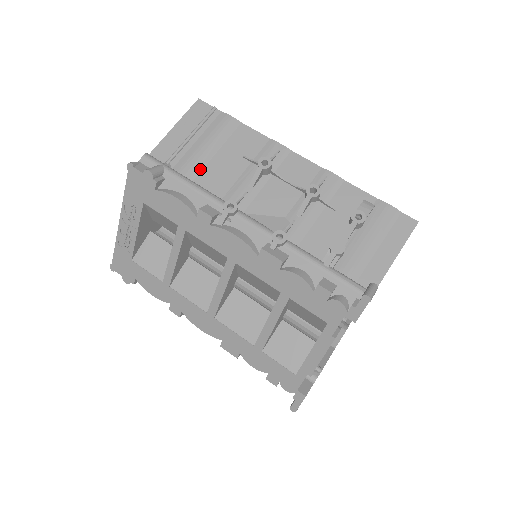
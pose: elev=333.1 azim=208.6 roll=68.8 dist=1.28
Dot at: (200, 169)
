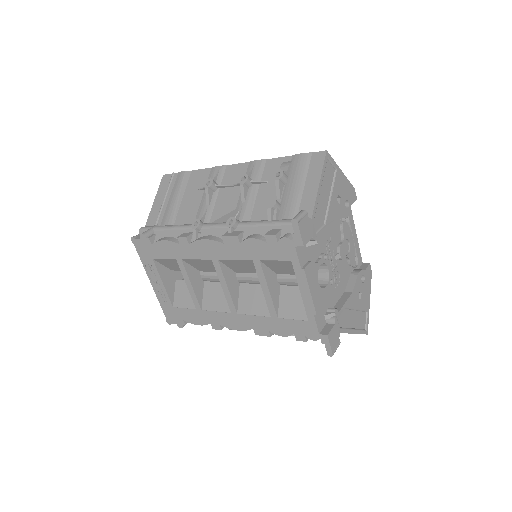
Dot at: (176, 215)
